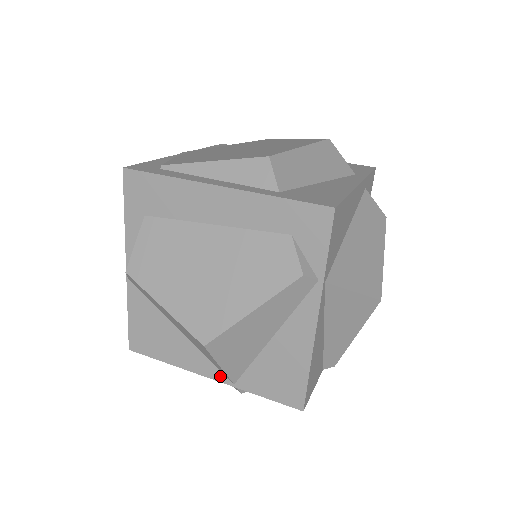
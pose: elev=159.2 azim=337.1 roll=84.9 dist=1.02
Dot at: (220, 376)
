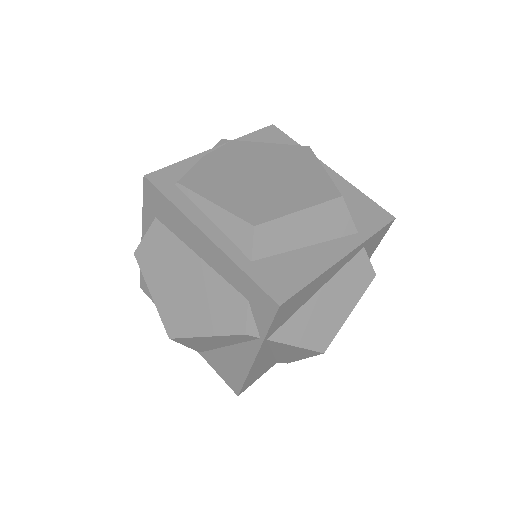
Dot at: occluded
